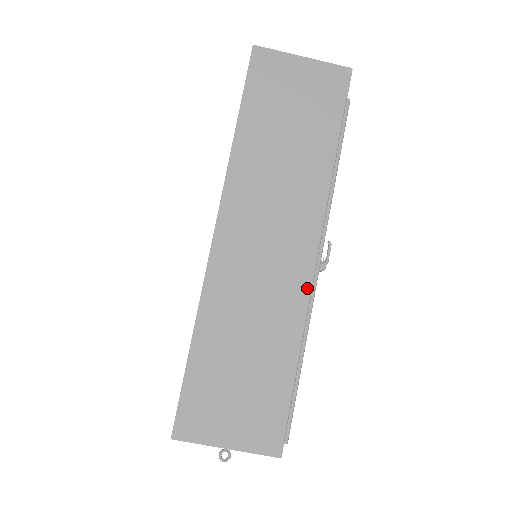
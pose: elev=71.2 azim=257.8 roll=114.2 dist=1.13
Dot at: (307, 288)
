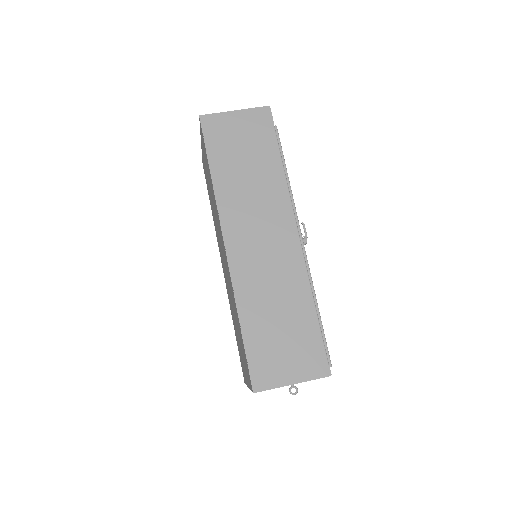
Dot at: (301, 257)
